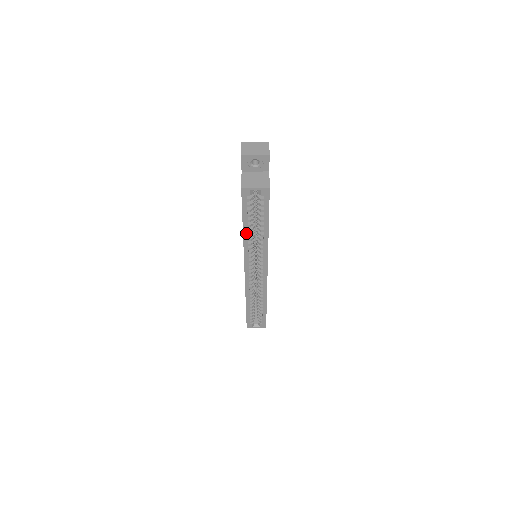
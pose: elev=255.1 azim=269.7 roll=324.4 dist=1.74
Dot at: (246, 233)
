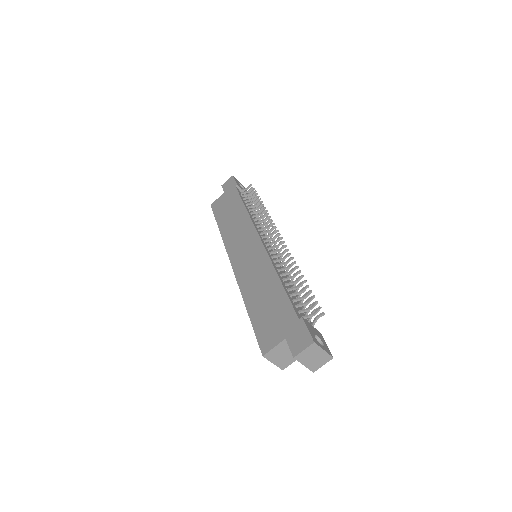
Dot at: (247, 306)
